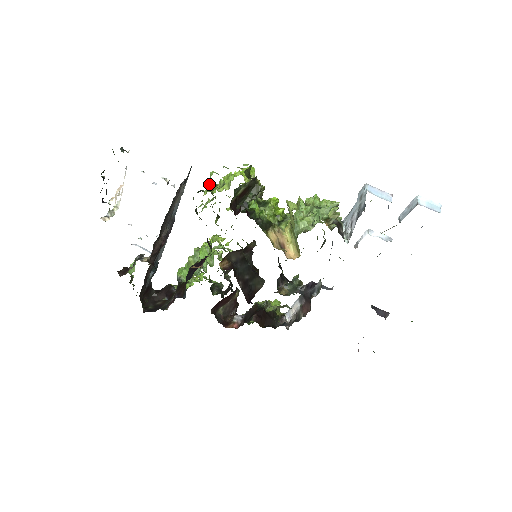
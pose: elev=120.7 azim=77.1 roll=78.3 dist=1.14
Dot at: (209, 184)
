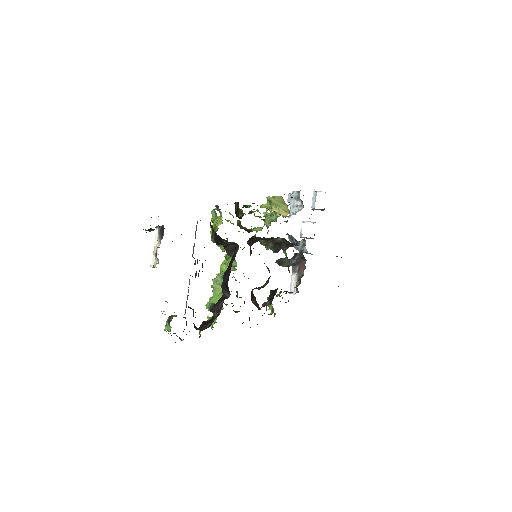
Dot at: (214, 217)
